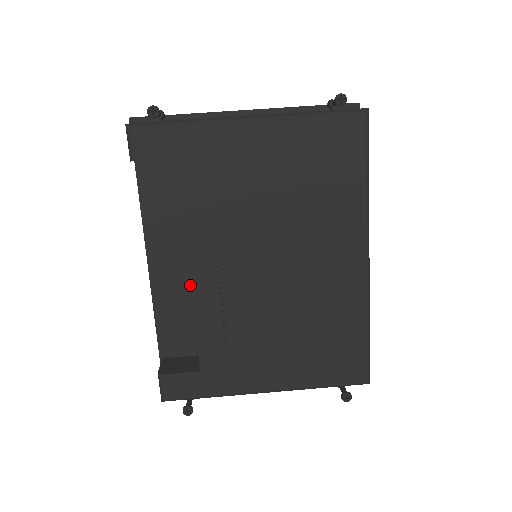
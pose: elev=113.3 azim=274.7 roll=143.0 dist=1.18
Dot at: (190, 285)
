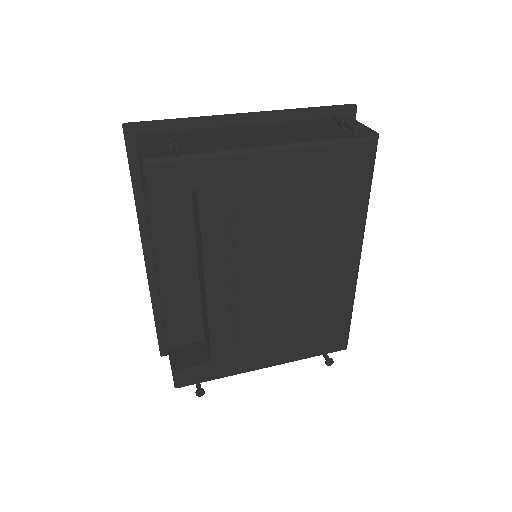
Dot at: (195, 287)
